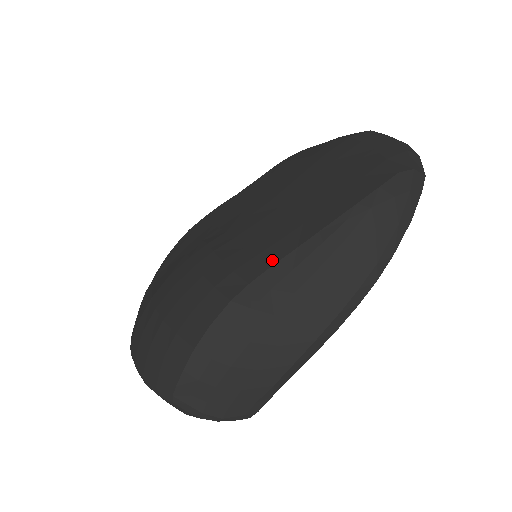
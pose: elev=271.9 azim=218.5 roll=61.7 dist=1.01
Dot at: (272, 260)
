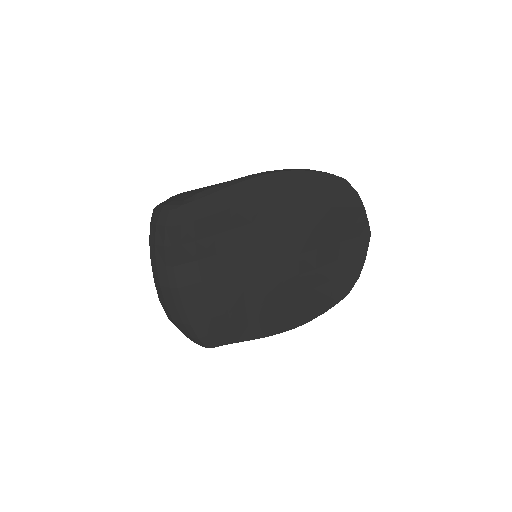
Dot at: occluded
